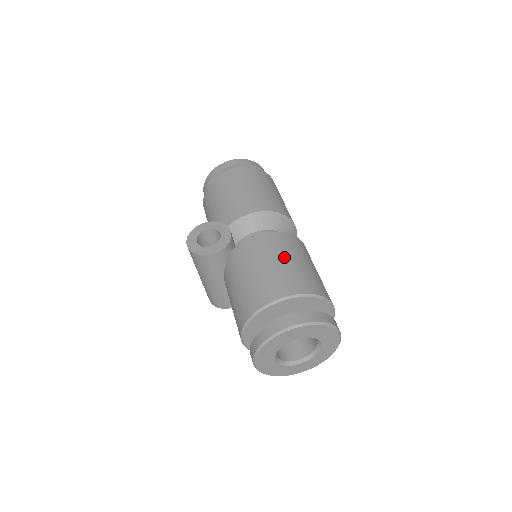
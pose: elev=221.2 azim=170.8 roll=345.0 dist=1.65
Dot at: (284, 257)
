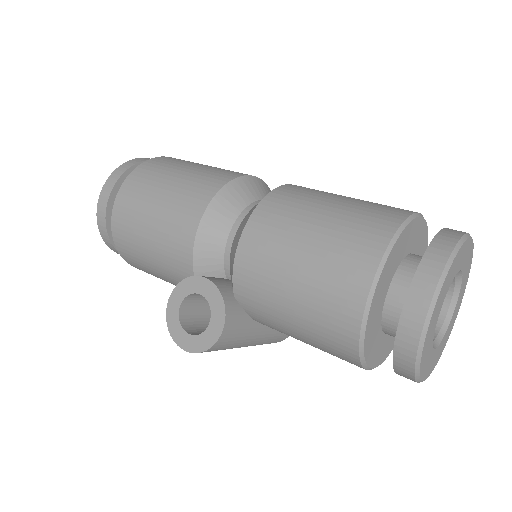
Dot at: (300, 236)
